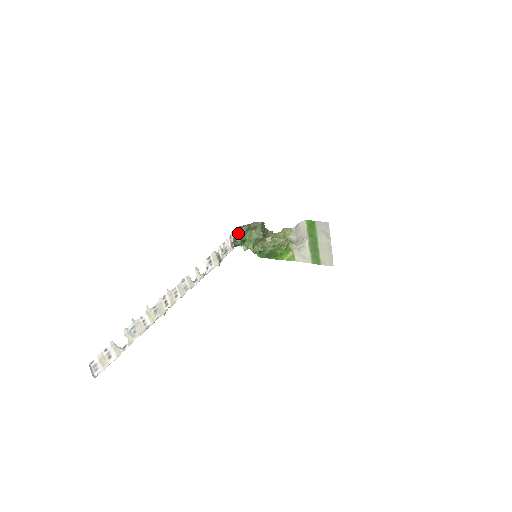
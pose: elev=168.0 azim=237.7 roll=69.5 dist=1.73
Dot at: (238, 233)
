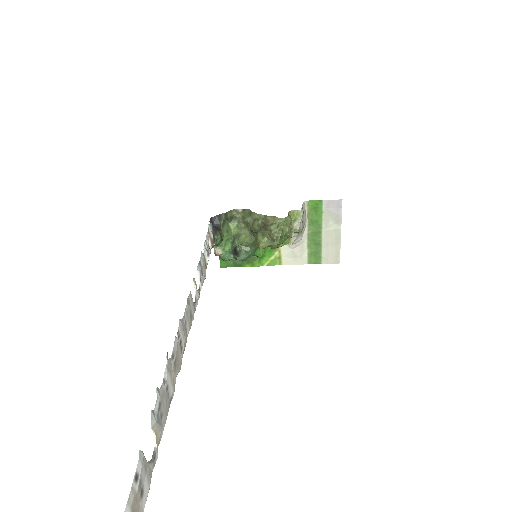
Dot at: (214, 226)
